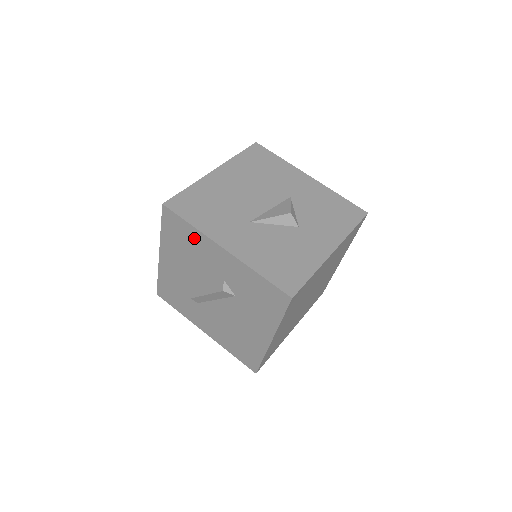
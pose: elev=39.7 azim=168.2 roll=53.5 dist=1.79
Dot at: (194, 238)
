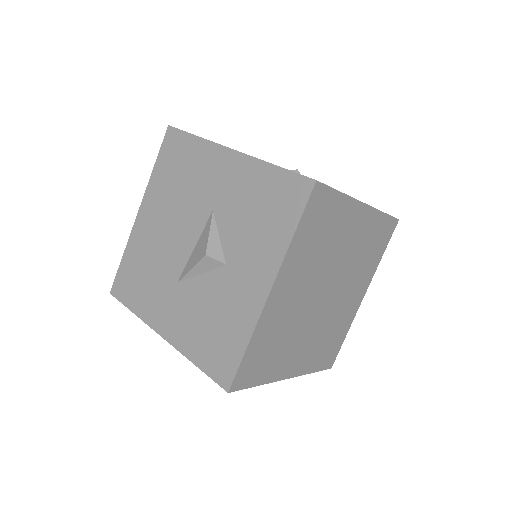
Dot at: occluded
